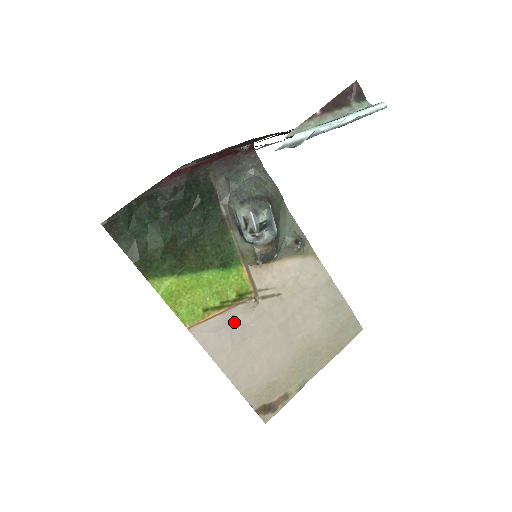
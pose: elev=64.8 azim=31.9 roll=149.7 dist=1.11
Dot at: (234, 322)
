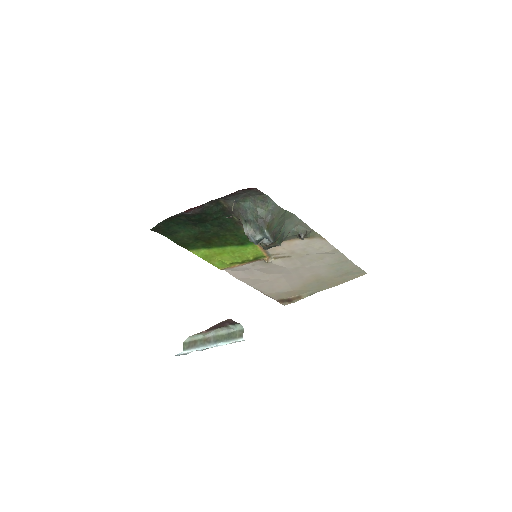
Dot at: (255, 267)
